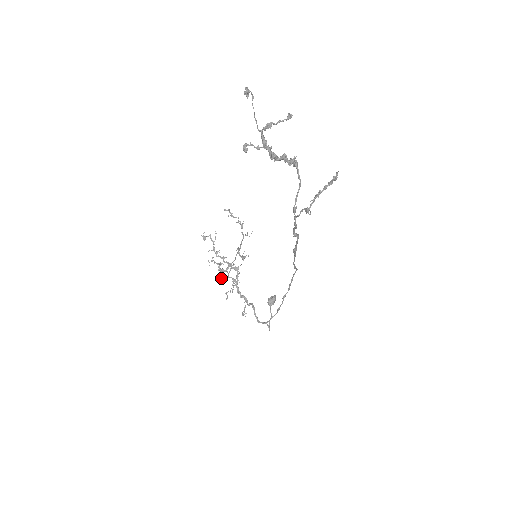
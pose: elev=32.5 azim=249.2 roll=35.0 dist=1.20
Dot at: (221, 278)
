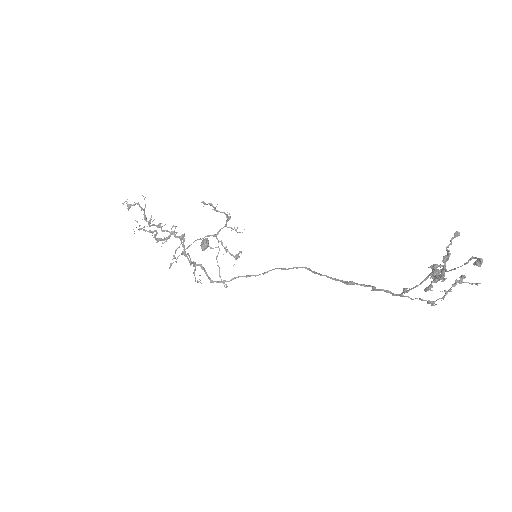
Dot at: occluded
